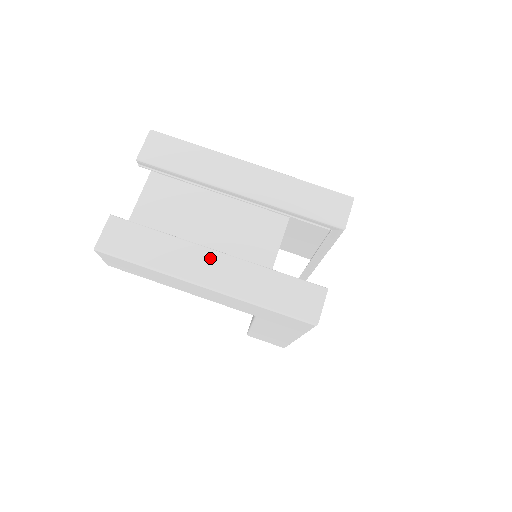
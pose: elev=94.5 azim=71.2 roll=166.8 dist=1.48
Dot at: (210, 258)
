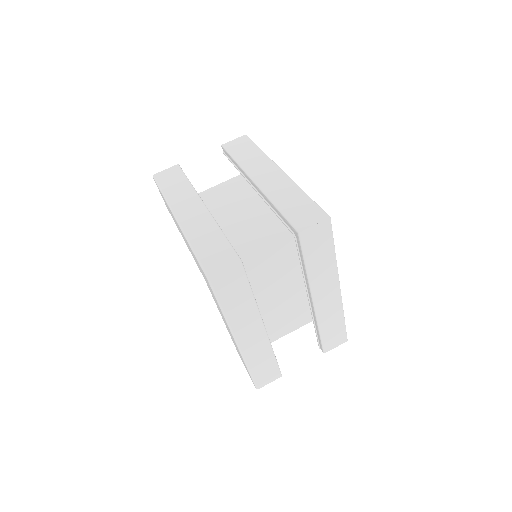
Dot at: (196, 206)
